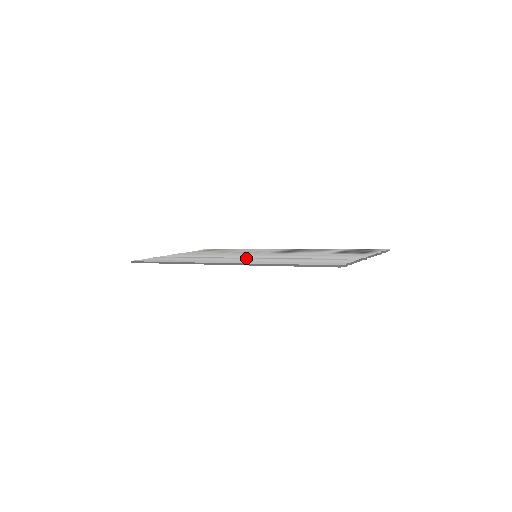
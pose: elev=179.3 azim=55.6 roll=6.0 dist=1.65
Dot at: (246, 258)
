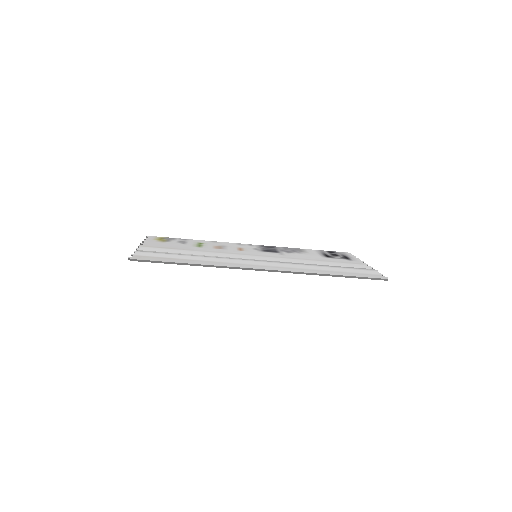
Dot at: (266, 261)
